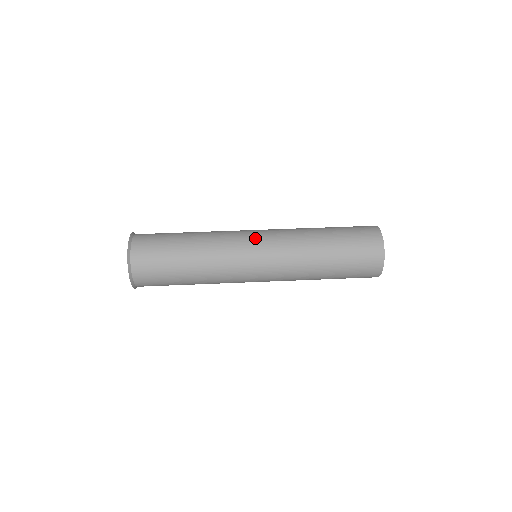
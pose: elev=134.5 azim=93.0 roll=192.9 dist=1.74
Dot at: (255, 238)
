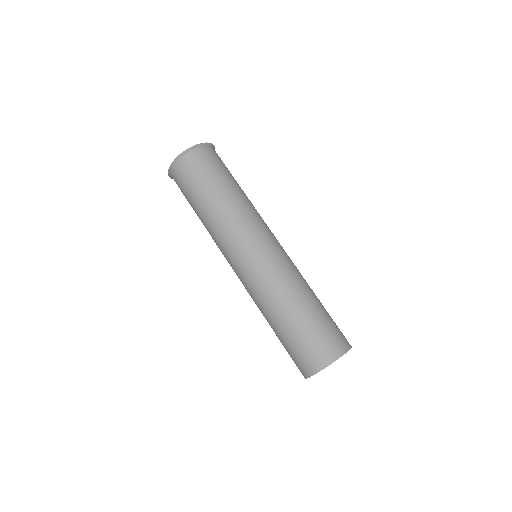
Dot at: (240, 259)
